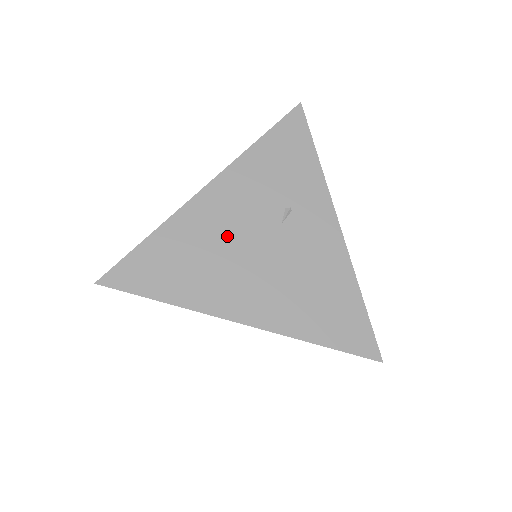
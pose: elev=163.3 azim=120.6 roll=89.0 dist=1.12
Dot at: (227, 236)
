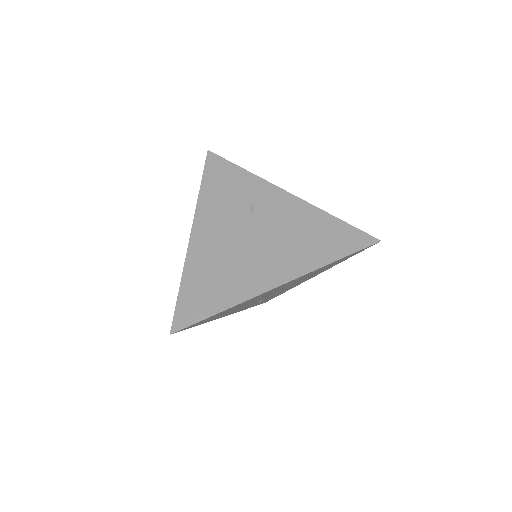
Dot at: (227, 248)
